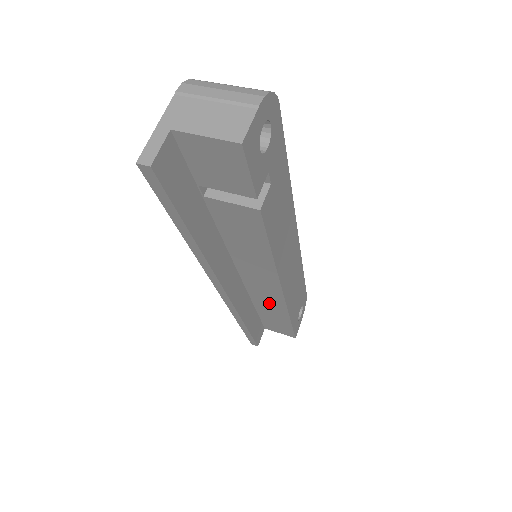
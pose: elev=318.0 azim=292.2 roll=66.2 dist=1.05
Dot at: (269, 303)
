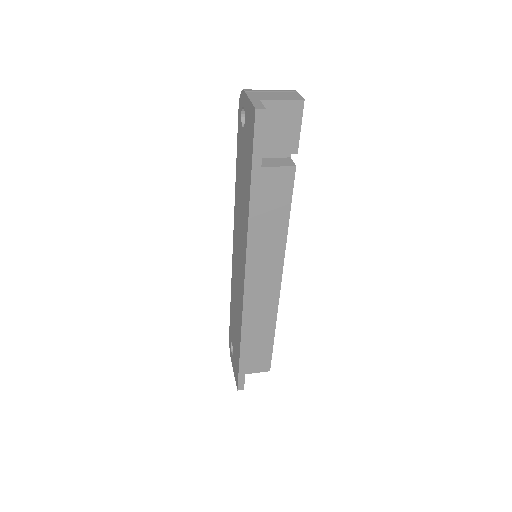
Dot at: (262, 312)
